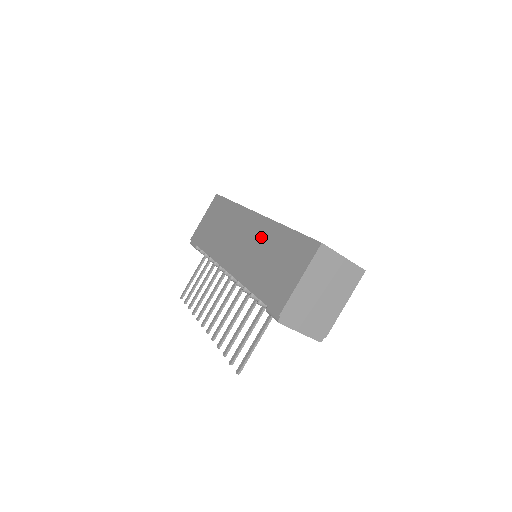
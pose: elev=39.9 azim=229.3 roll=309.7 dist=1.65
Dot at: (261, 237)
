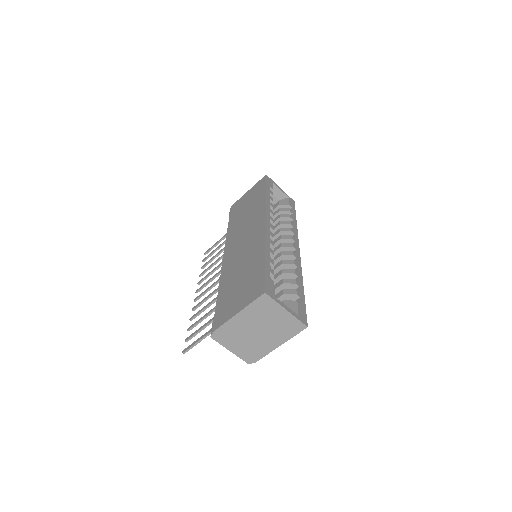
Dot at: (251, 249)
